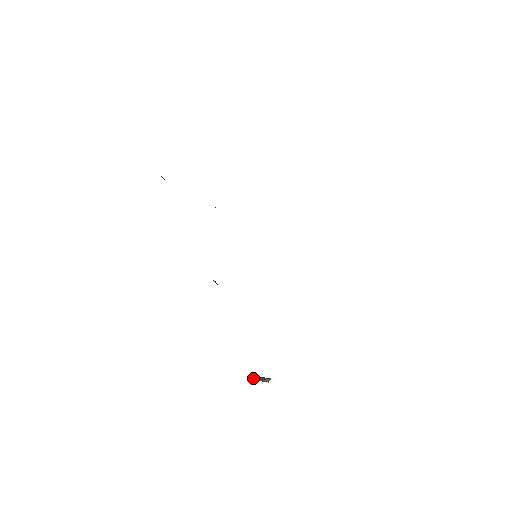
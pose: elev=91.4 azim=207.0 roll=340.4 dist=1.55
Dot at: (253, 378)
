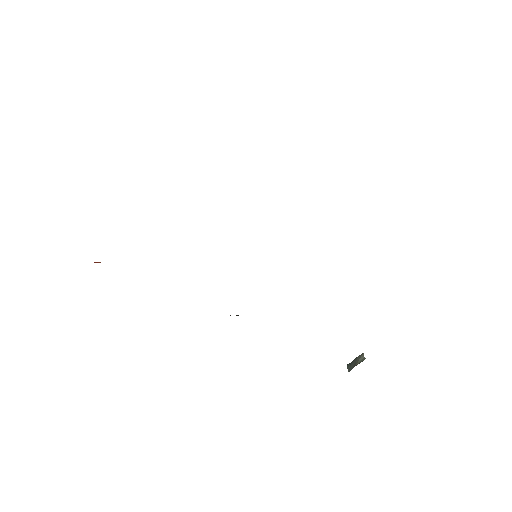
Dot at: (347, 368)
